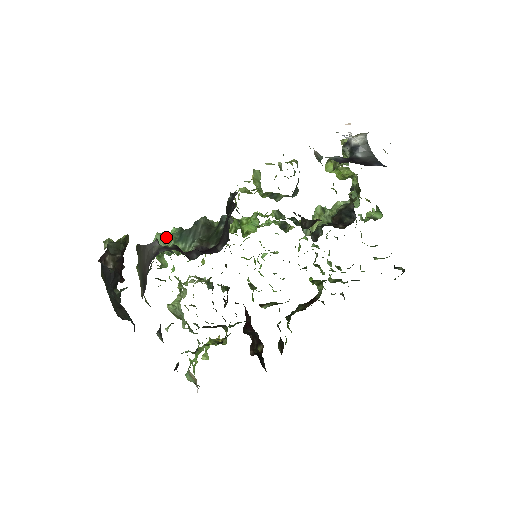
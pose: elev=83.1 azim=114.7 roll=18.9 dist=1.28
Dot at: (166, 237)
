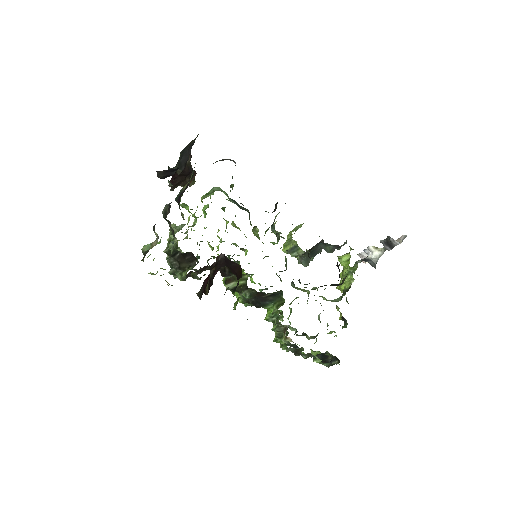
Dot at: (224, 191)
